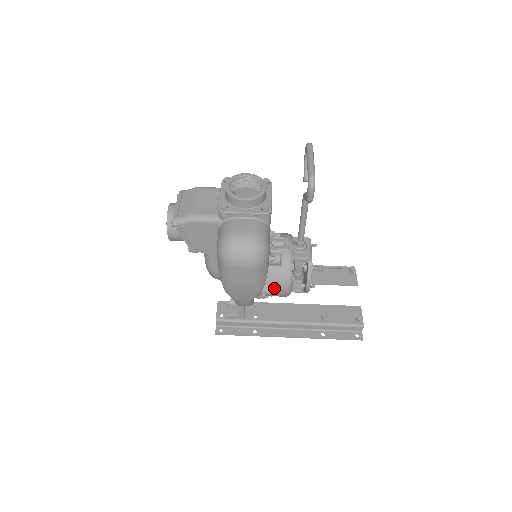
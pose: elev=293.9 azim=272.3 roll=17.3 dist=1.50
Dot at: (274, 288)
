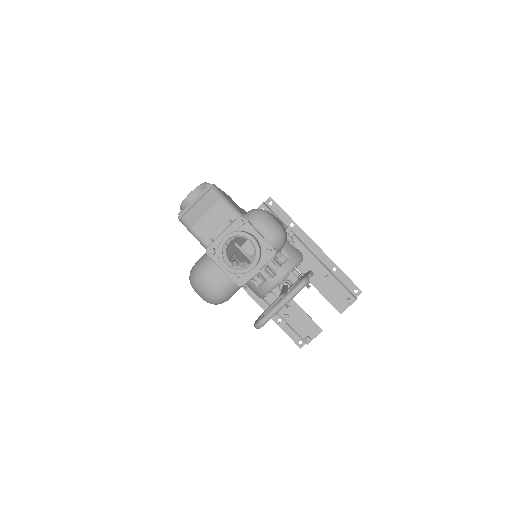
Dot at: occluded
